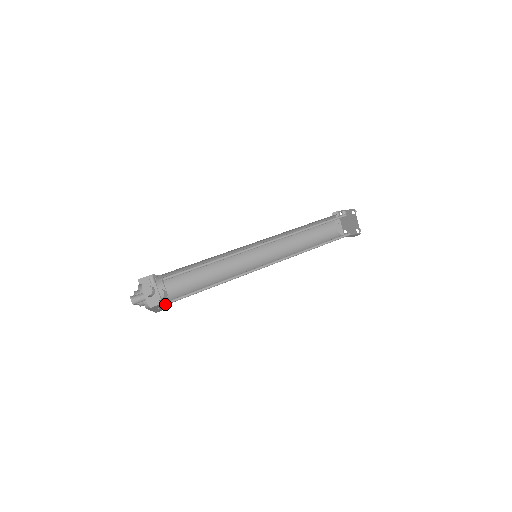
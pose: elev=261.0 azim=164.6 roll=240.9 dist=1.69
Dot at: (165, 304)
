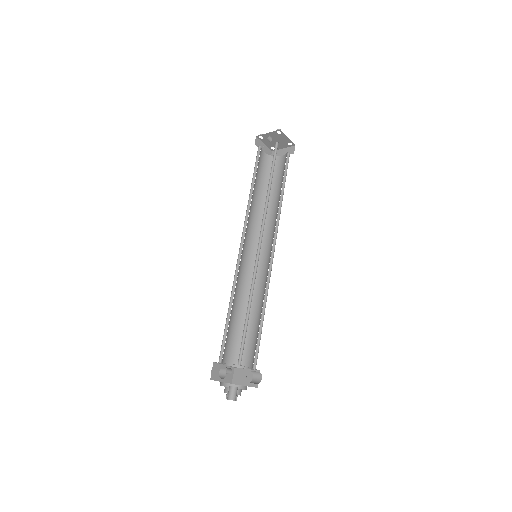
Dot at: (243, 369)
